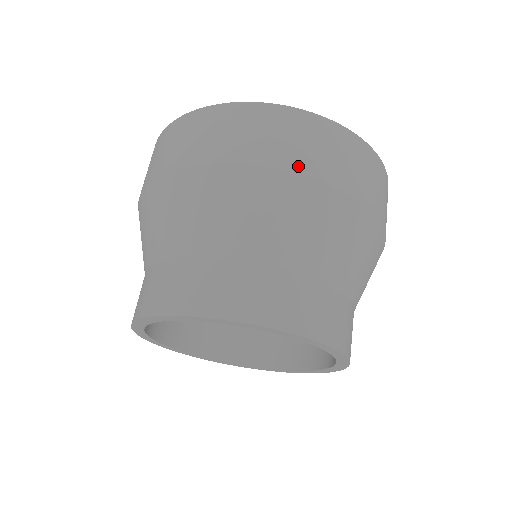
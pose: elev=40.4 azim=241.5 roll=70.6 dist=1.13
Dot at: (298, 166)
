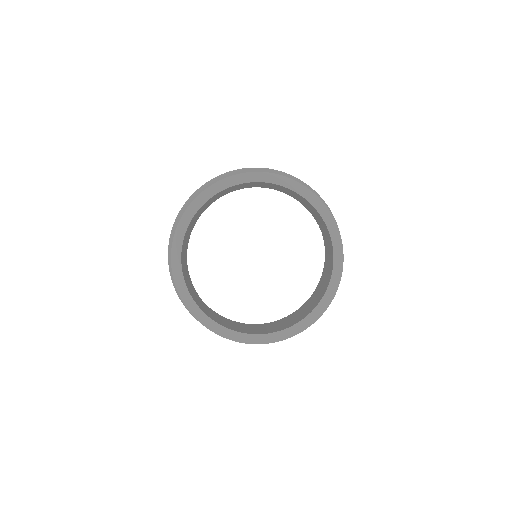
Dot at: occluded
